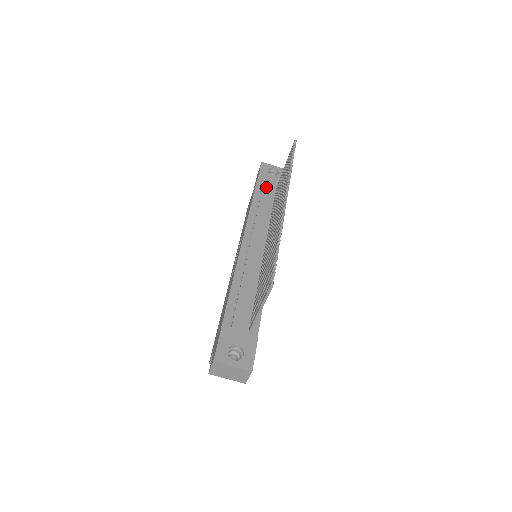
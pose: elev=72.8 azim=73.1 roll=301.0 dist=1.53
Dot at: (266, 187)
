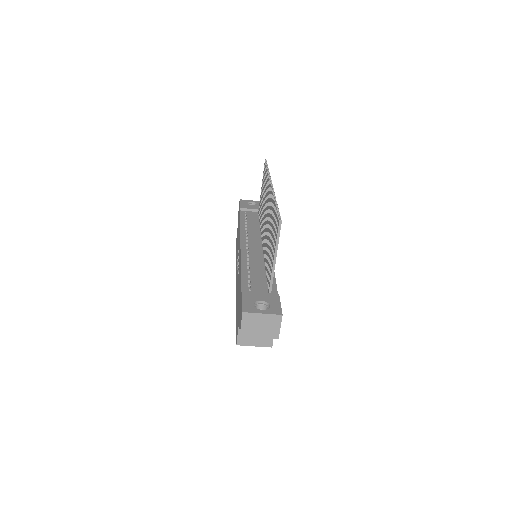
Dot at: (249, 213)
